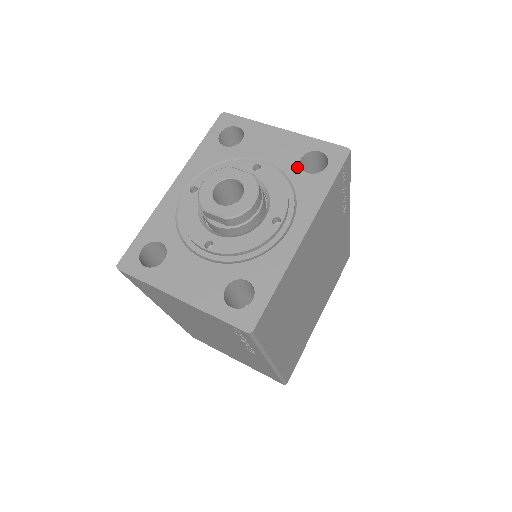
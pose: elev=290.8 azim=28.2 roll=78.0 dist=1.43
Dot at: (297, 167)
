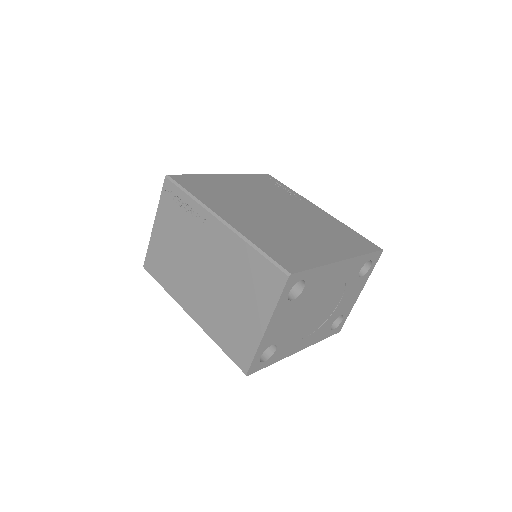
Dot at: occluded
